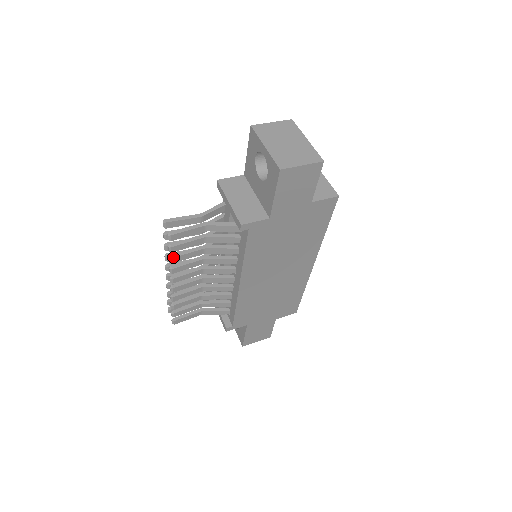
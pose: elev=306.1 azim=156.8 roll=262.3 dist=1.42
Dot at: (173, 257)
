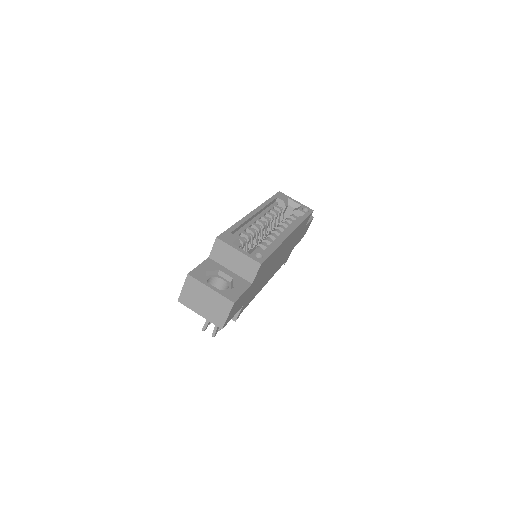
Dot at: occluded
